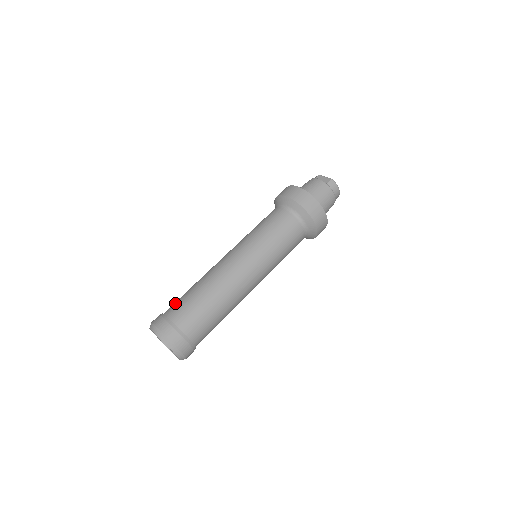
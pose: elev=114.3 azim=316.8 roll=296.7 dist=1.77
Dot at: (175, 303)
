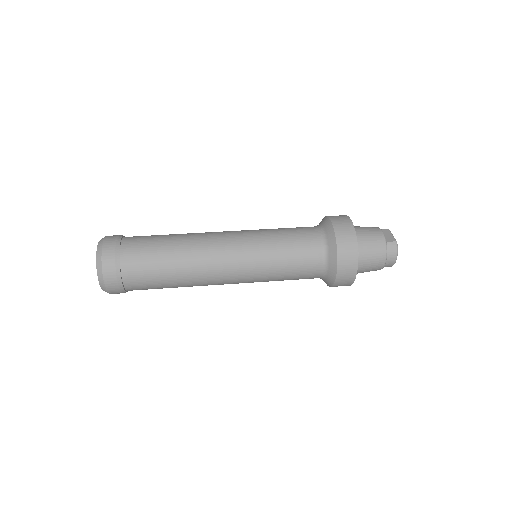
Dot at: occluded
